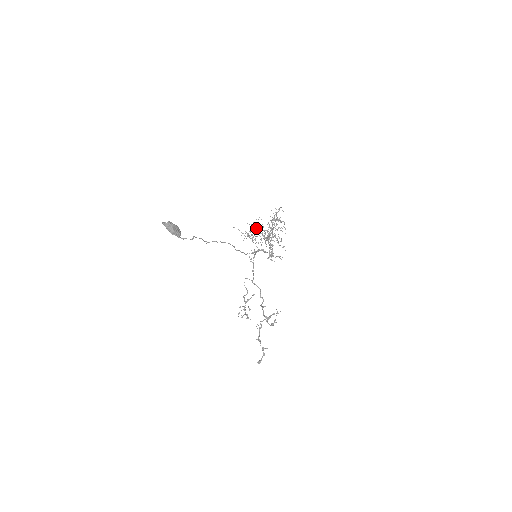
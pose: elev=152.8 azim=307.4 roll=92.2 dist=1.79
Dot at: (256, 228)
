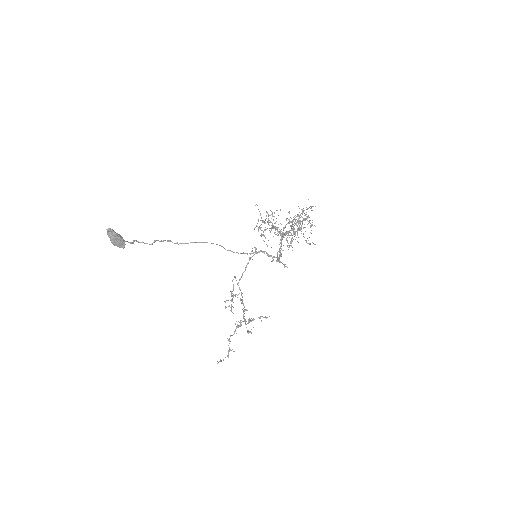
Dot at: (273, 220)
